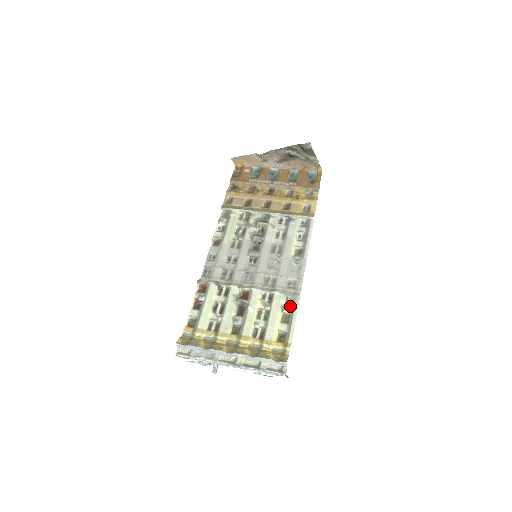
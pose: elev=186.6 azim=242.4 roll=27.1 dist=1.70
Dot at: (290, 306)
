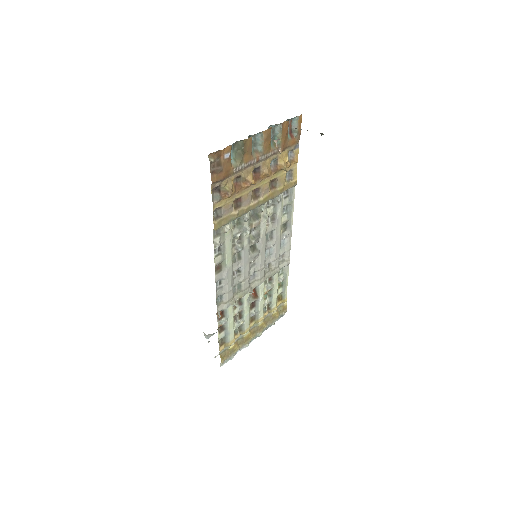
Dot at: (283, 274)
